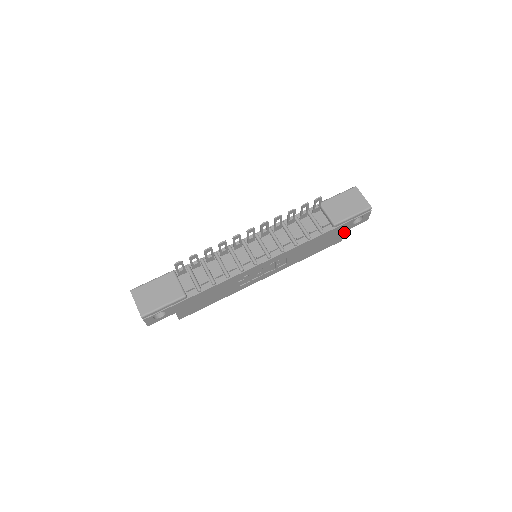
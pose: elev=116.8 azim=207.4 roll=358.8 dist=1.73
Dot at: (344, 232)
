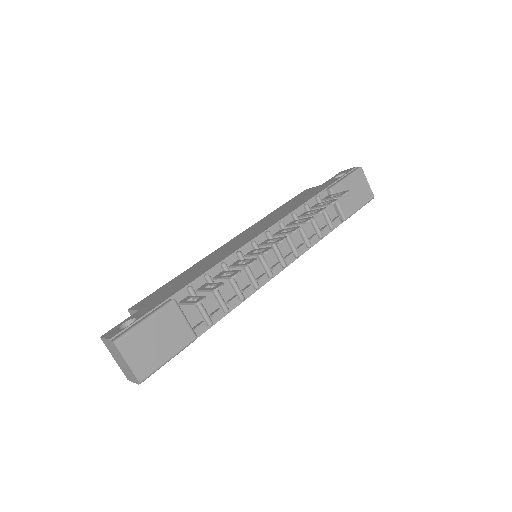
Dot at: occluded
